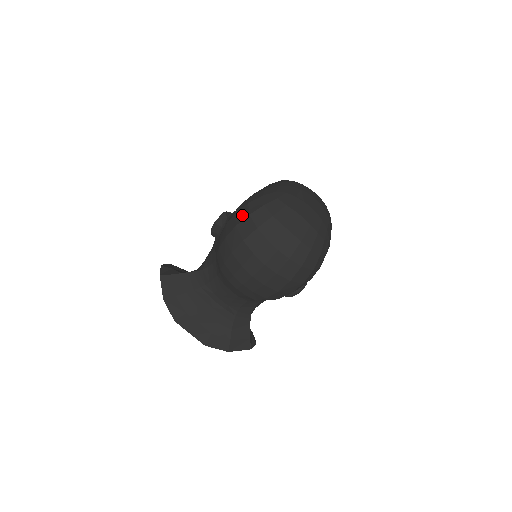
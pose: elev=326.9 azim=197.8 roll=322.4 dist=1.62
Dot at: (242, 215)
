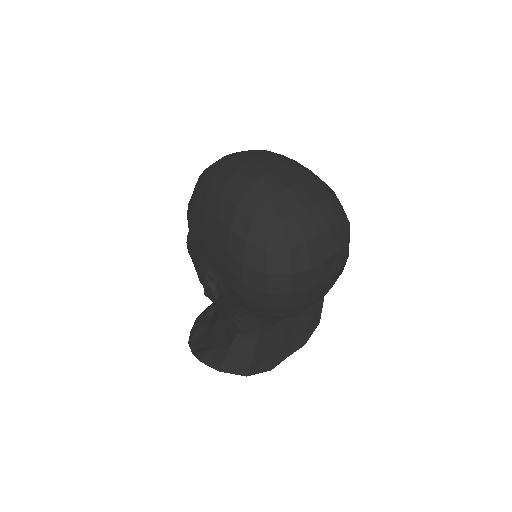
Dot at: (256, 280)
